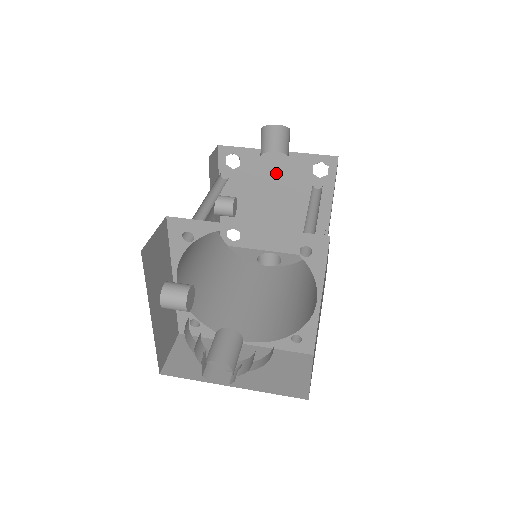
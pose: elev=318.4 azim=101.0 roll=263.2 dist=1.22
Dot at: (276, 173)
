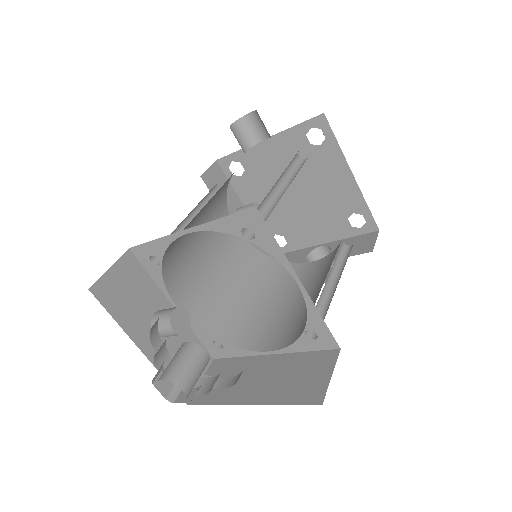
Dot at: (278, 161)
